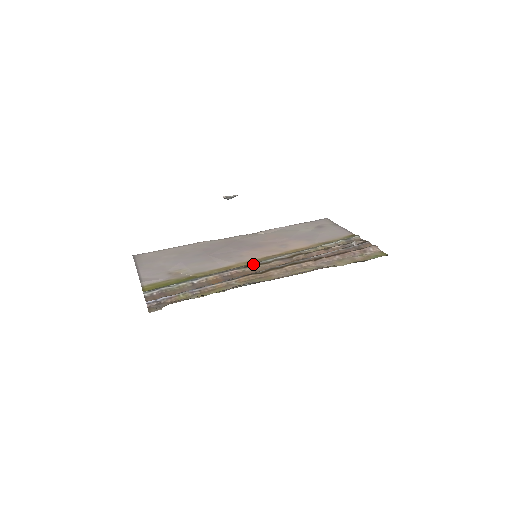
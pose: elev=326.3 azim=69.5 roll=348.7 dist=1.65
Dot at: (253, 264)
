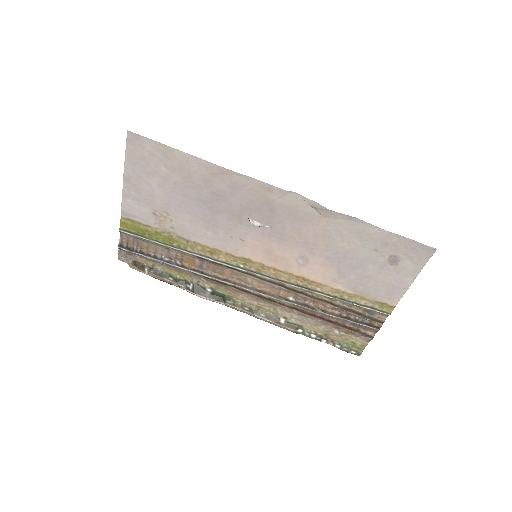
Dot at: (238, 270)
